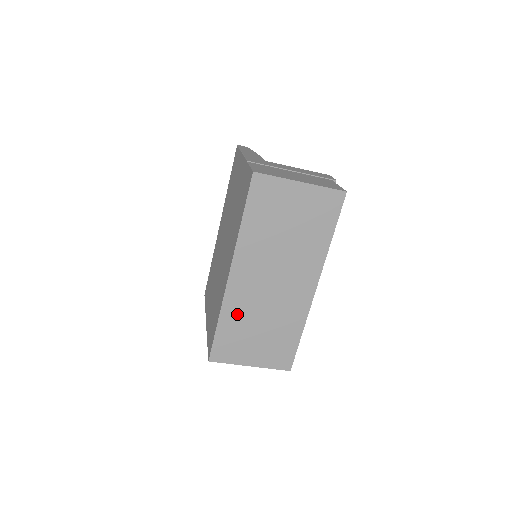
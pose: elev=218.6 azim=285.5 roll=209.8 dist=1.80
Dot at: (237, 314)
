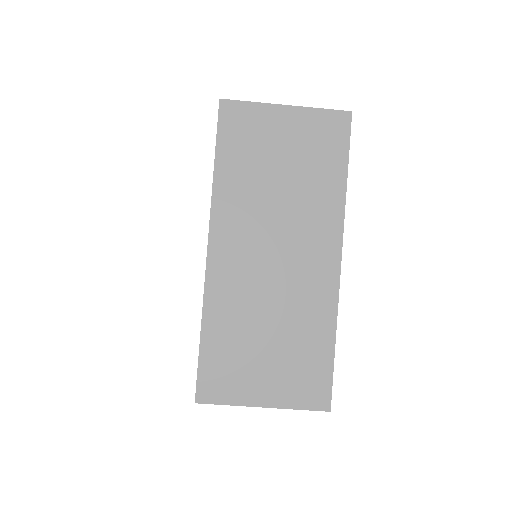
Dot at: (228, 314)
